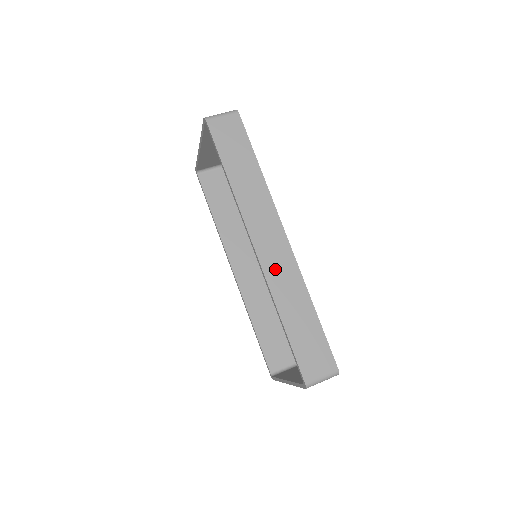
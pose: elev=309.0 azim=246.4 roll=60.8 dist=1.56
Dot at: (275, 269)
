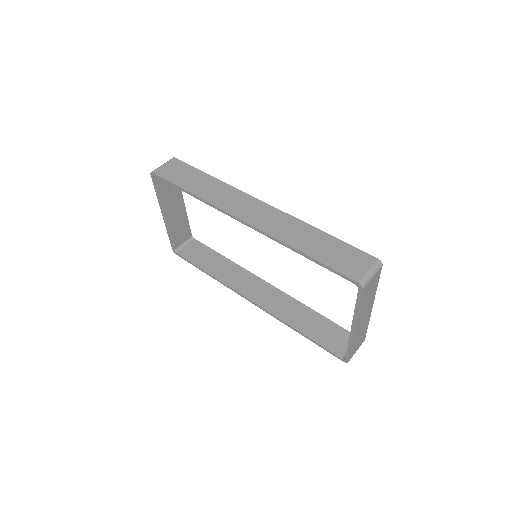
Dot at: (269, 224)
